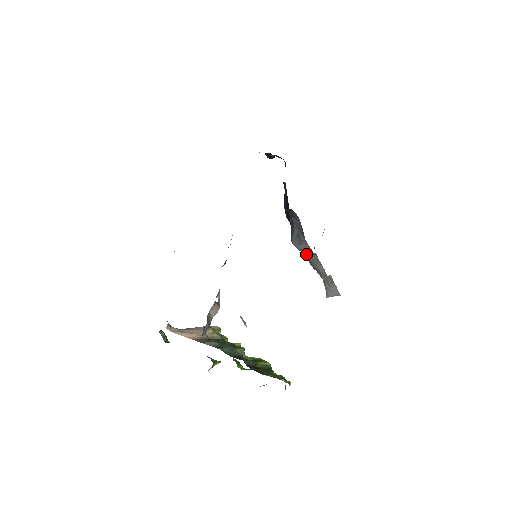
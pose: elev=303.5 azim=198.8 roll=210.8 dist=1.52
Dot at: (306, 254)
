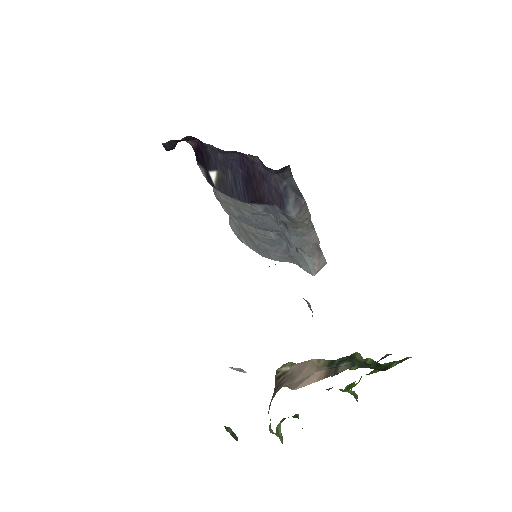
Dot at: (303, 224)
